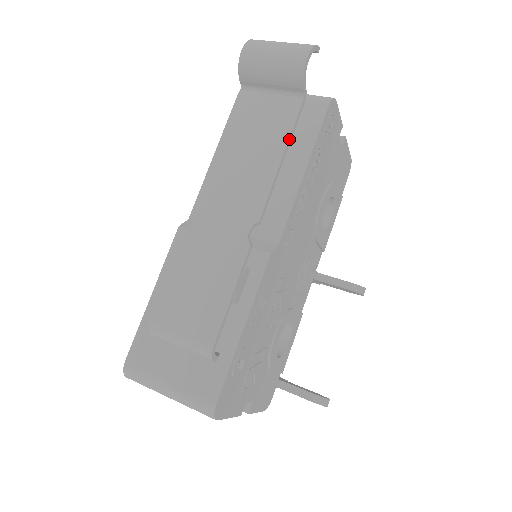
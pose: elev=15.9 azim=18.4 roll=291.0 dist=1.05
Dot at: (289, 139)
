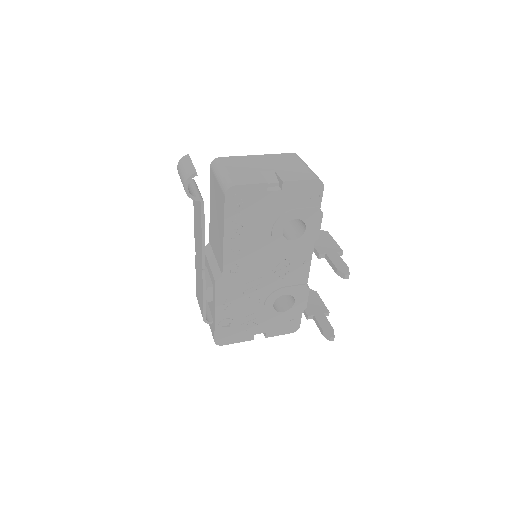
Dot at: (202, 227)
